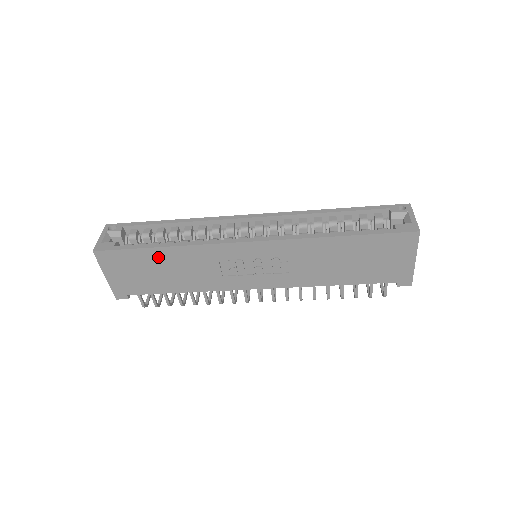
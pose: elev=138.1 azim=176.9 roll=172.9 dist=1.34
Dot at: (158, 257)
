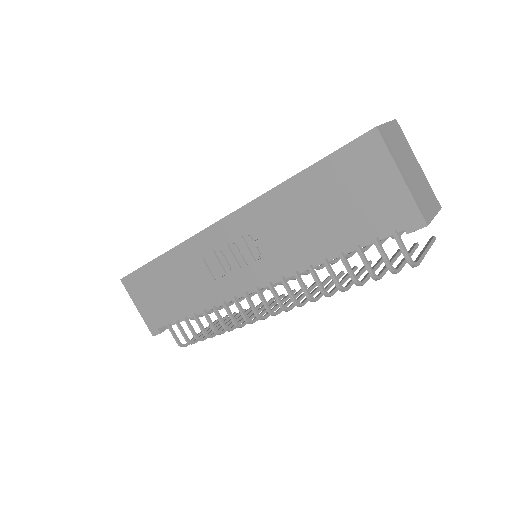
Dot at: (160, 271)
